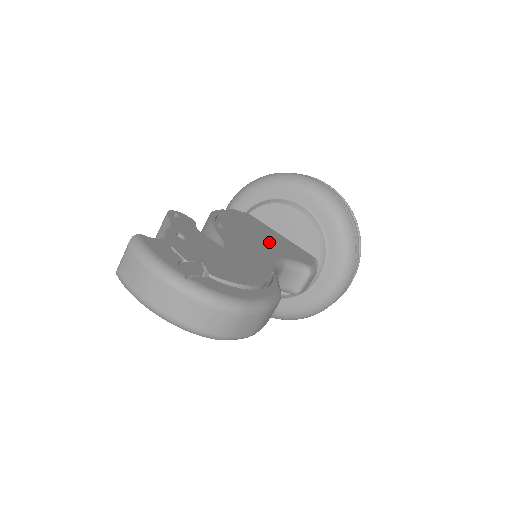
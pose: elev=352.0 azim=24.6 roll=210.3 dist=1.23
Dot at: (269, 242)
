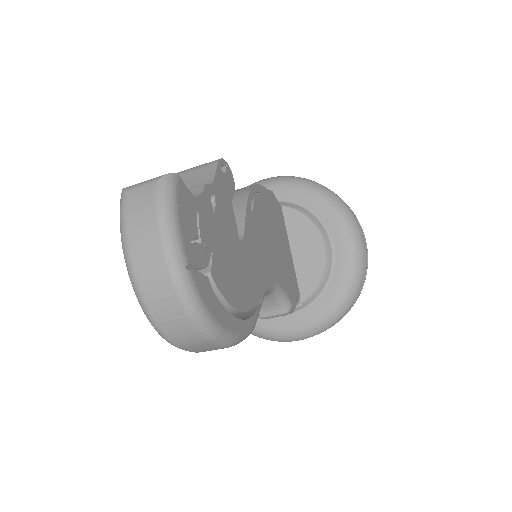
Dot at: (278, 255)
